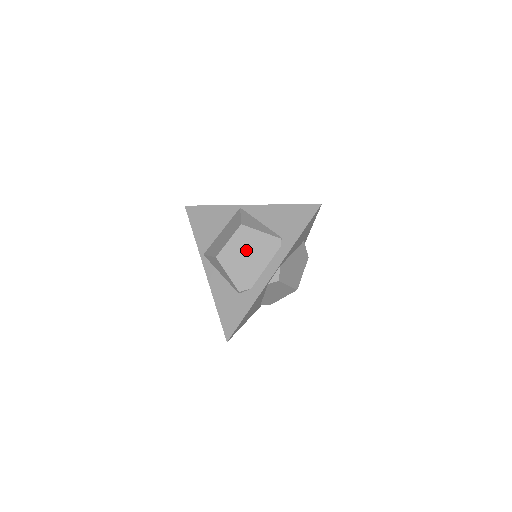
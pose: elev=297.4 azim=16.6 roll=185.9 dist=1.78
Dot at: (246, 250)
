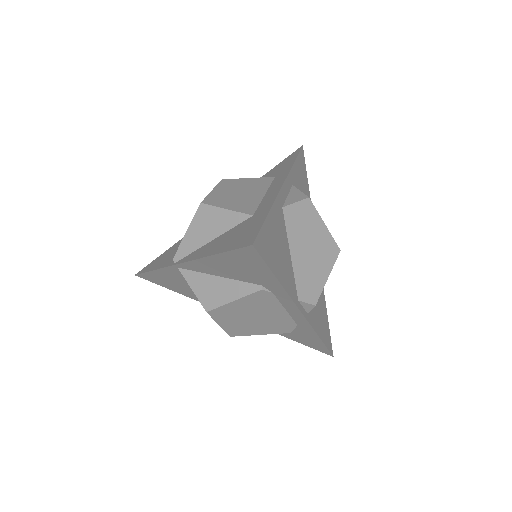
Dot at: (246, 317)
